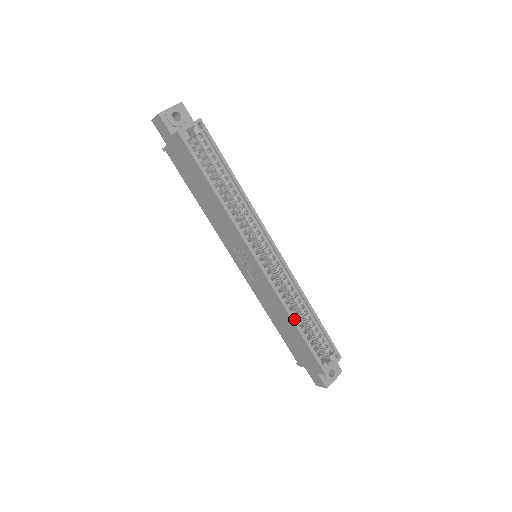
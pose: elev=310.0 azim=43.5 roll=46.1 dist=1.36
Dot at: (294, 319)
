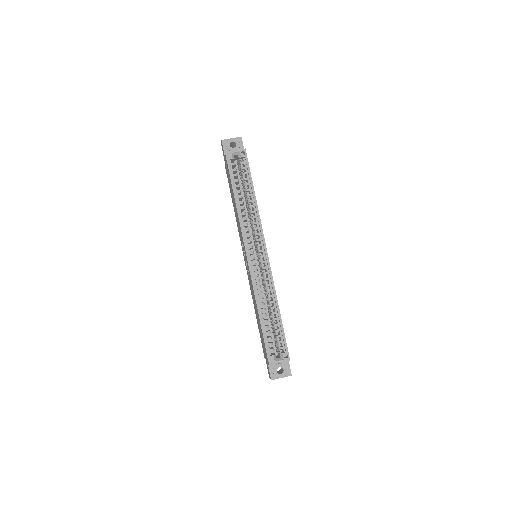
Dot at: (259, 309)
